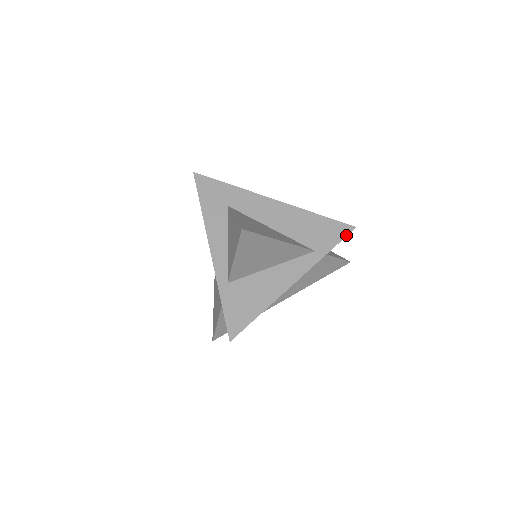
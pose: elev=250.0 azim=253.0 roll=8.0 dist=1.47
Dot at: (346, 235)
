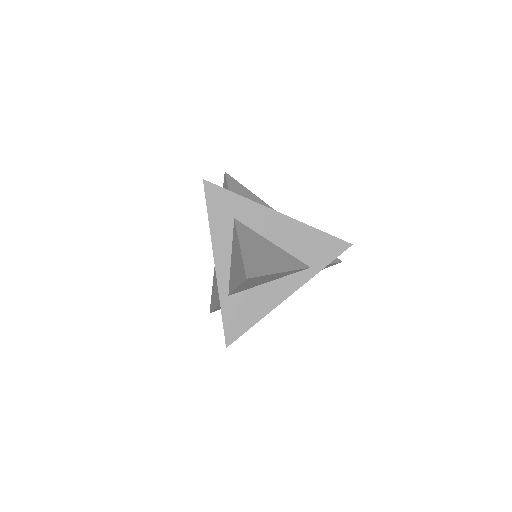
Dot at: (342, 252)
